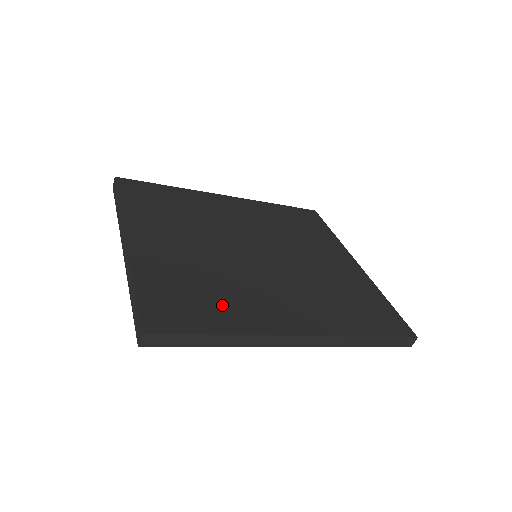
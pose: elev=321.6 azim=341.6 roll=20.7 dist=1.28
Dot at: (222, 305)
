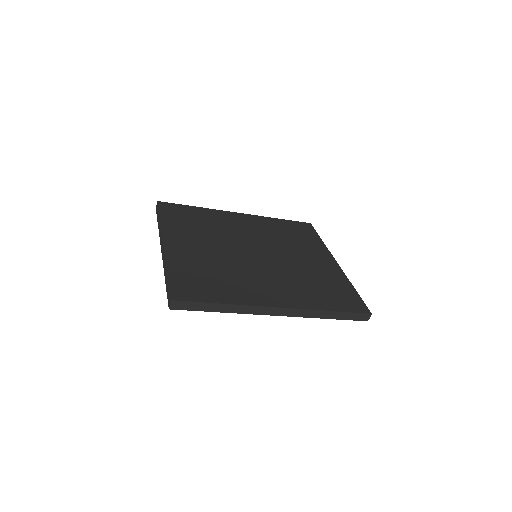
Dot at: (226, 286)
